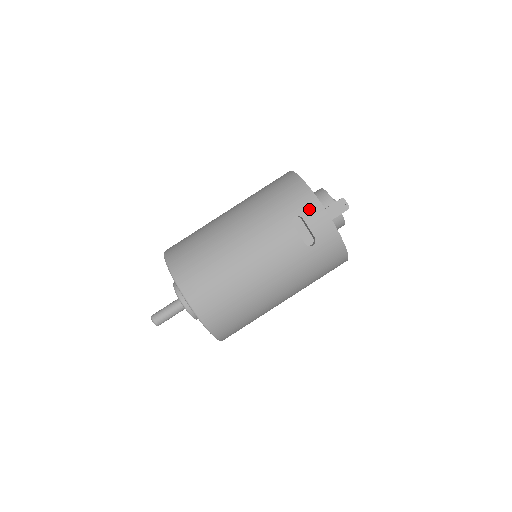
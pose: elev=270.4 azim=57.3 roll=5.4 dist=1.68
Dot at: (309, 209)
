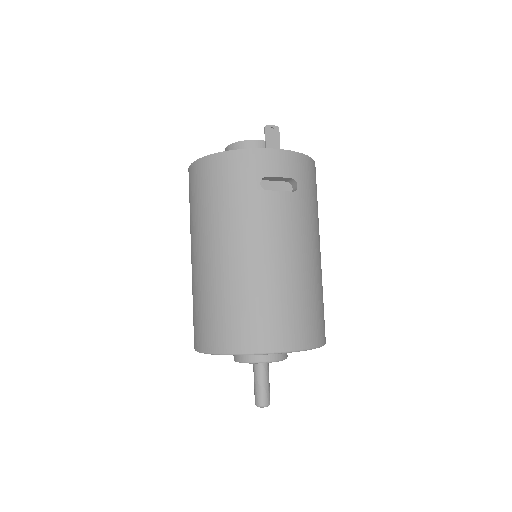
Dot at: (261, 164)
